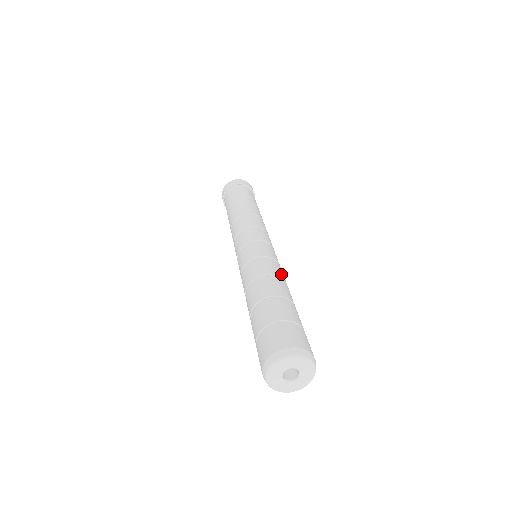
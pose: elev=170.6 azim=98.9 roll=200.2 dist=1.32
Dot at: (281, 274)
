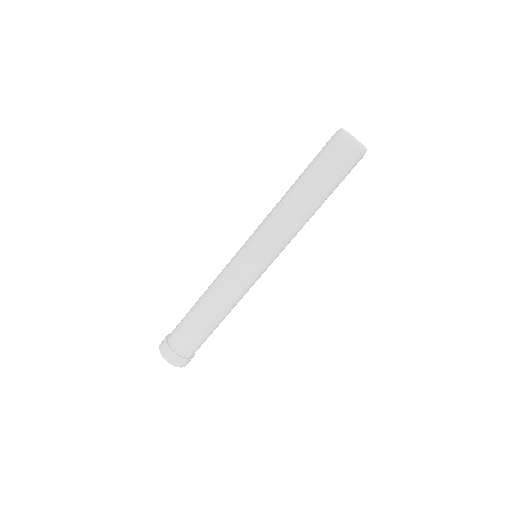
Dot at: occluded
